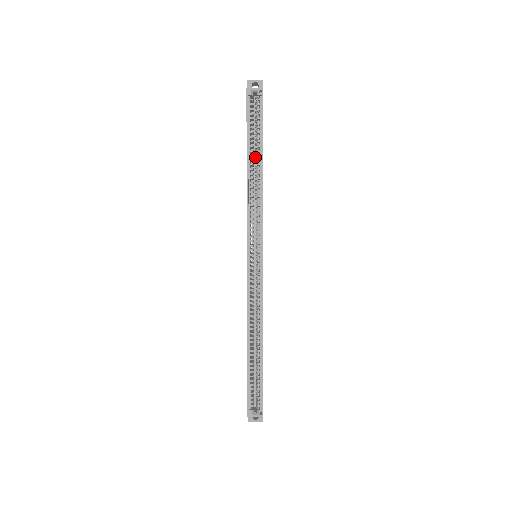
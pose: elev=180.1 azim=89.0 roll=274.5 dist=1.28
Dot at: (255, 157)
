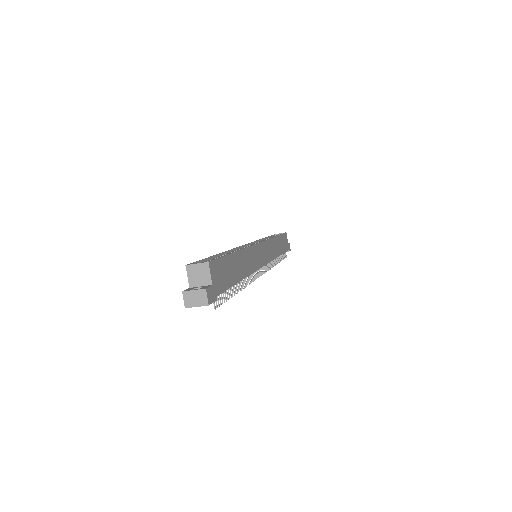
Dot at: occluded
